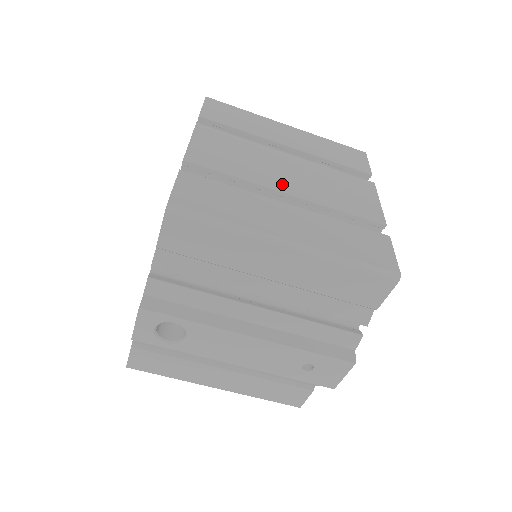
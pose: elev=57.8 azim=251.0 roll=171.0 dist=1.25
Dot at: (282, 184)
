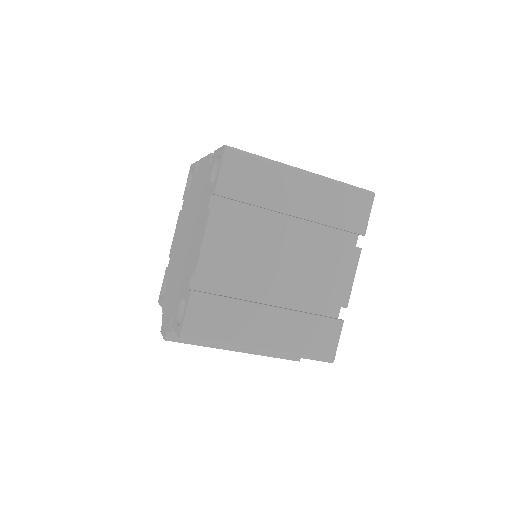
Dot at: (272, 282)
